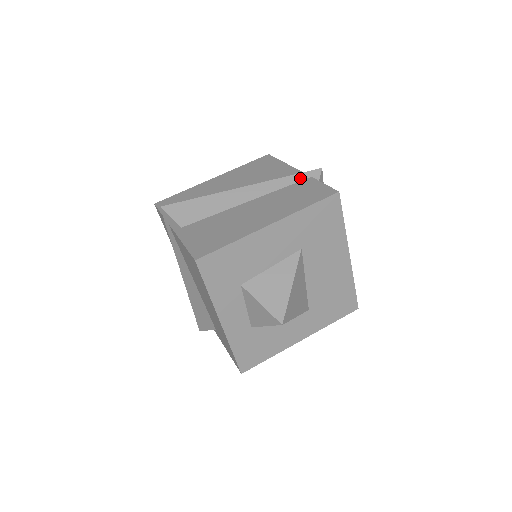
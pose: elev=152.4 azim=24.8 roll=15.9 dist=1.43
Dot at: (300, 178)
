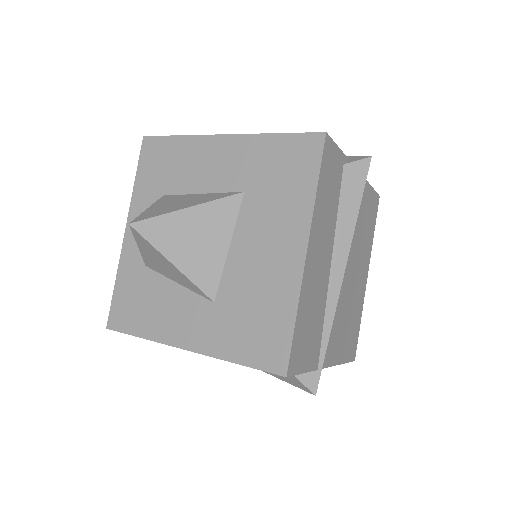
Dot at: occluded
